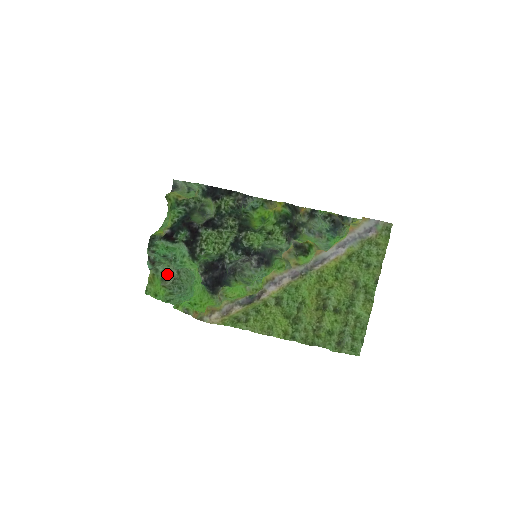
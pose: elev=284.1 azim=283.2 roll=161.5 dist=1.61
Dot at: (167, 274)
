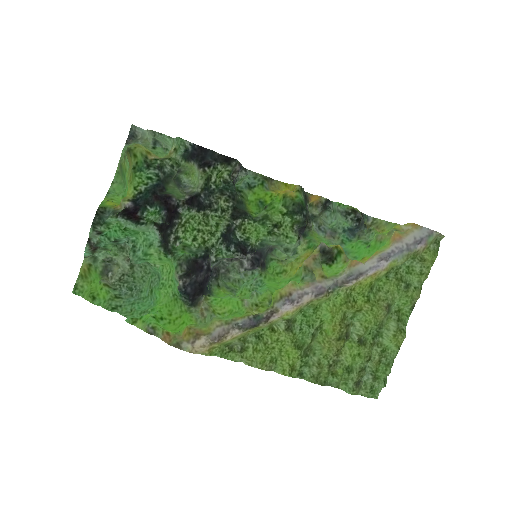
Dot at: (109, 265)
